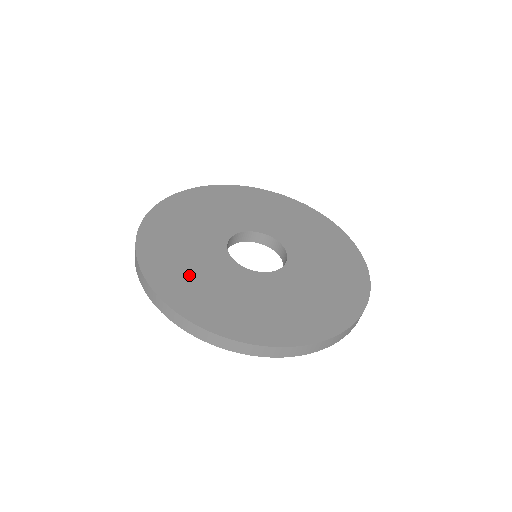
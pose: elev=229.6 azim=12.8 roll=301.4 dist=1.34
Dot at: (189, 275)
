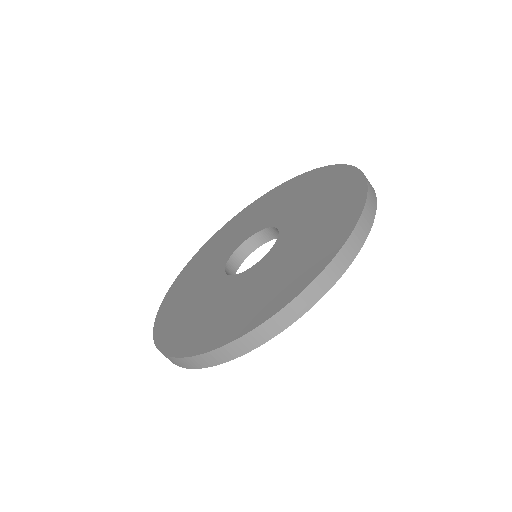
Dot at: (194, 319)
